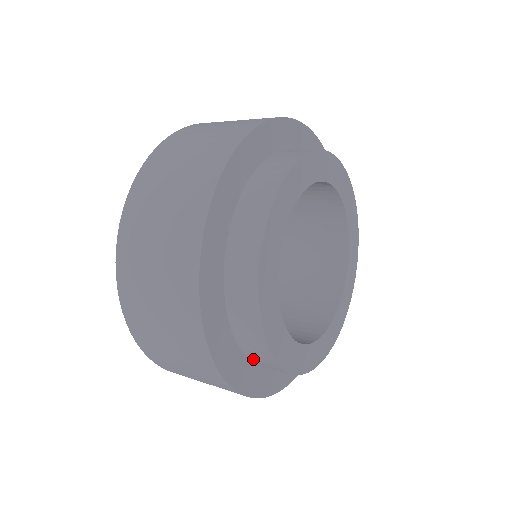
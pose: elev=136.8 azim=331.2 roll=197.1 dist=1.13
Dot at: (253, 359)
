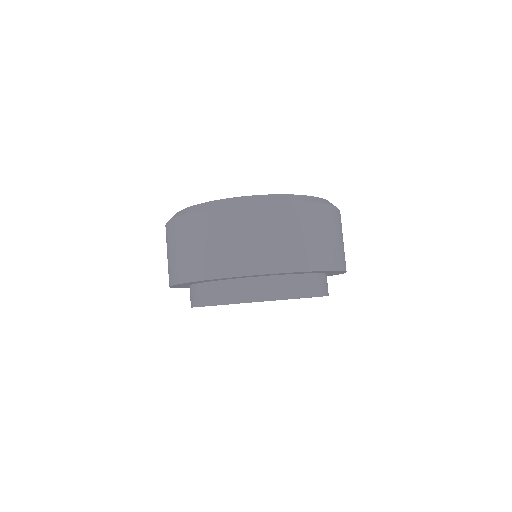
Dot at: occluded
